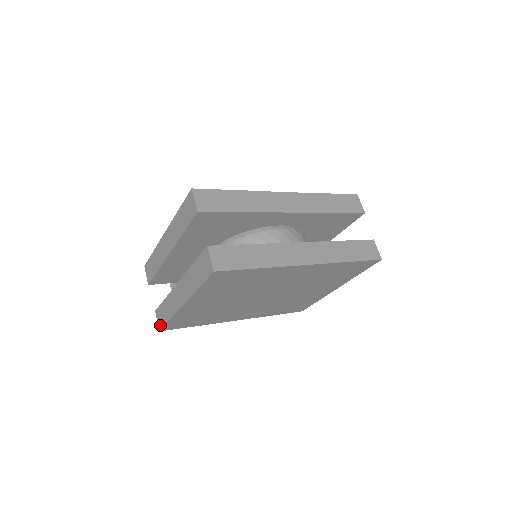
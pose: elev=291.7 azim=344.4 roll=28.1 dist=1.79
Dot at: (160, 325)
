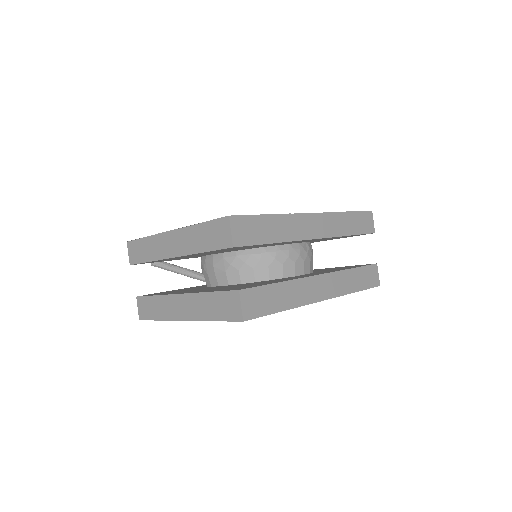
Dot at: (142, 316)
